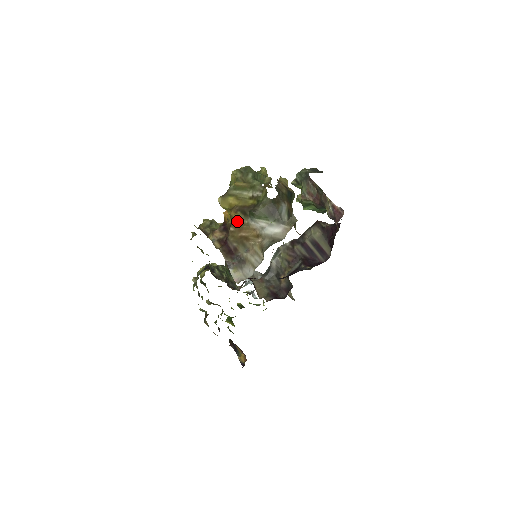
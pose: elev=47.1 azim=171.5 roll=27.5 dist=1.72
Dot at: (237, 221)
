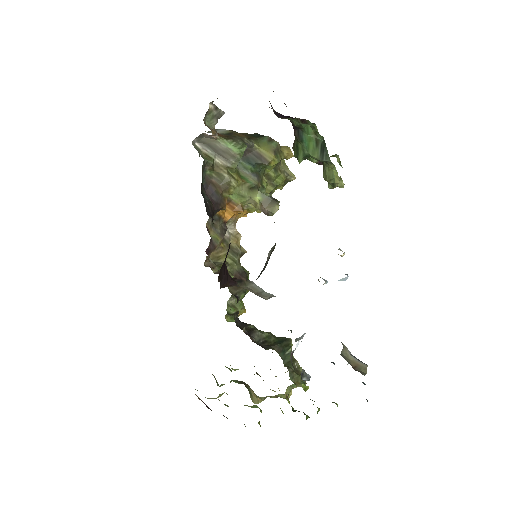
Dot at: occluded
